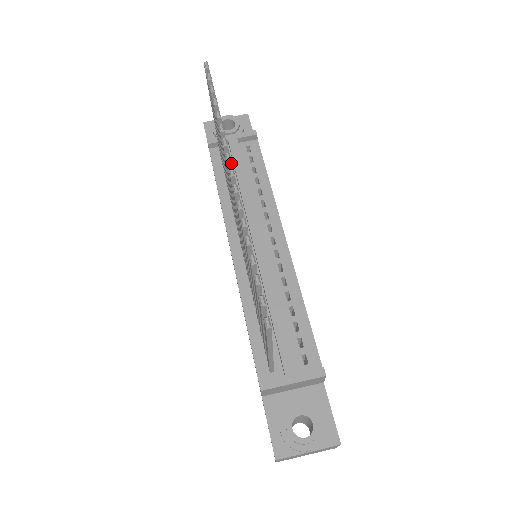
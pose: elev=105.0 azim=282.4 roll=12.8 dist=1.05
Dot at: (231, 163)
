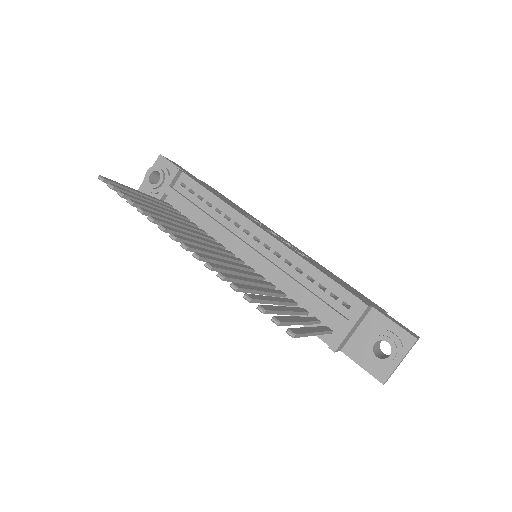
Dot at: (178, 238)
